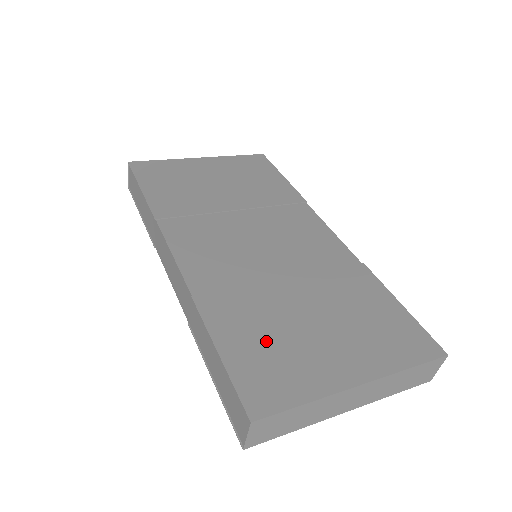
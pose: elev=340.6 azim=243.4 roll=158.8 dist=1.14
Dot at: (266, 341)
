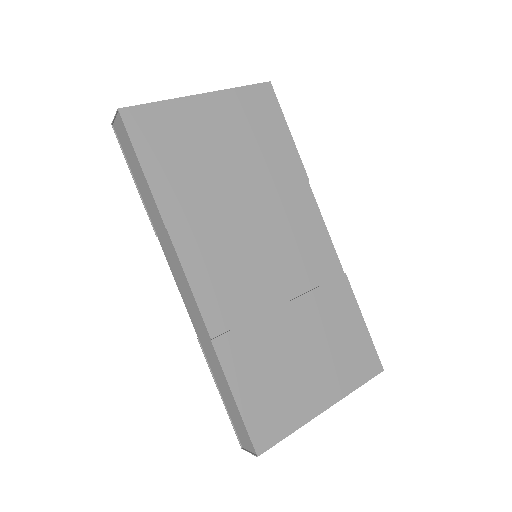
Dot at: (268, 381)
